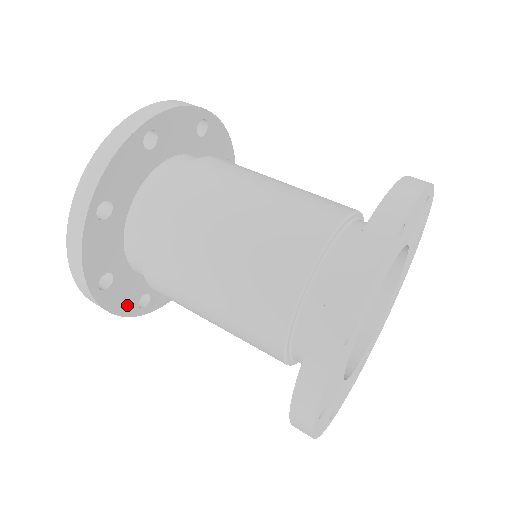
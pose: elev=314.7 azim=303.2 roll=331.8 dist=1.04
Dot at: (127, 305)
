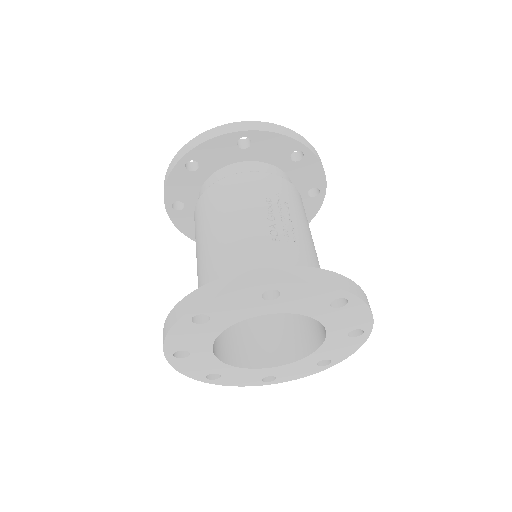
Dot at: occluded
